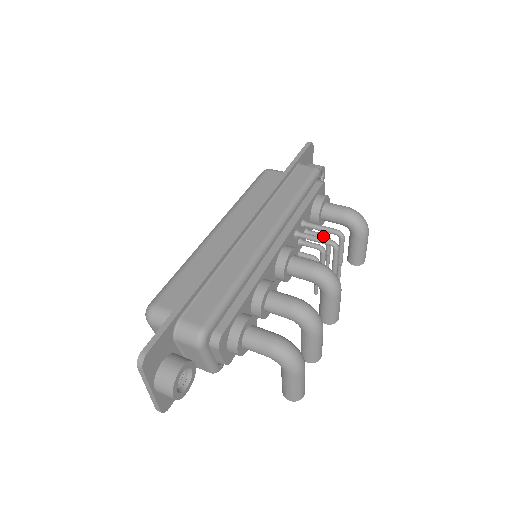
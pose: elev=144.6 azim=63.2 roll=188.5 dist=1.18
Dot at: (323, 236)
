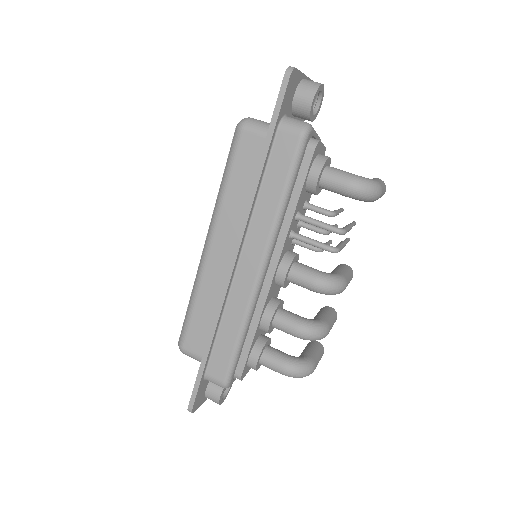
Dot at: occluded
